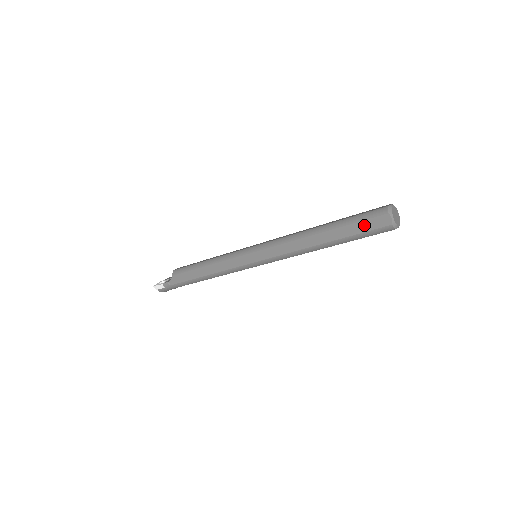
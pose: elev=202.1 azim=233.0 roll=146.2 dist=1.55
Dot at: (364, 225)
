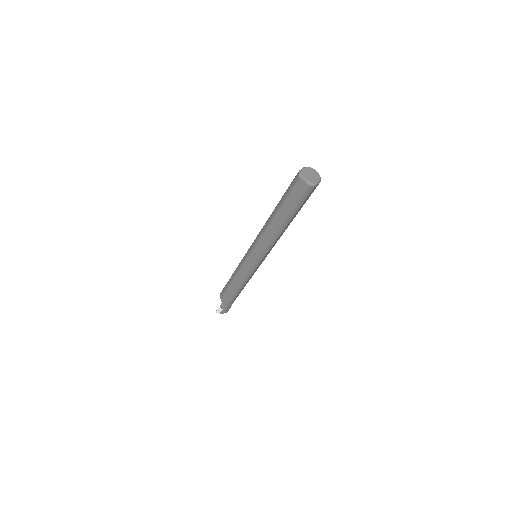
Dot at: (293, 196)
